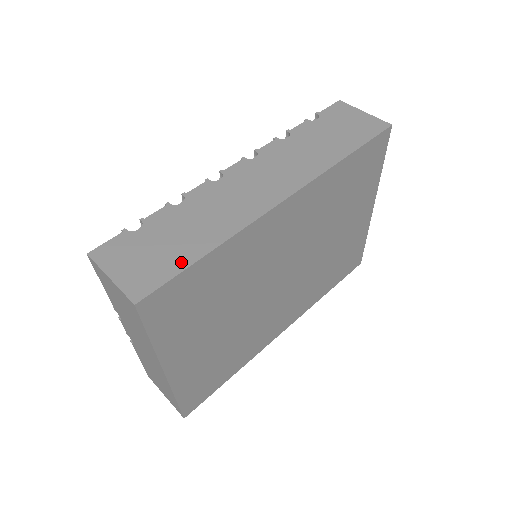
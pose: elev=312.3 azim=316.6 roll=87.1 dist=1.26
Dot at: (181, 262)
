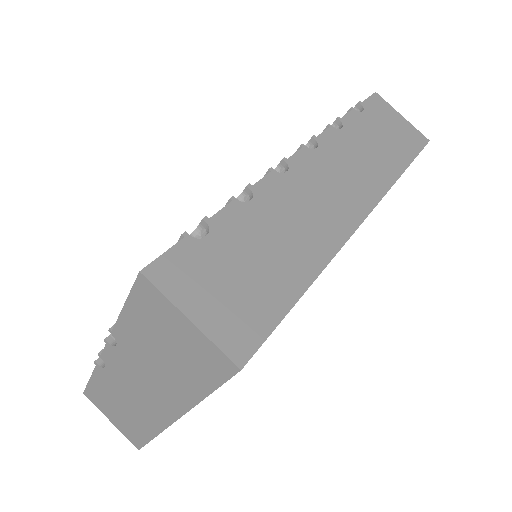
Dot at: (280, 299)
